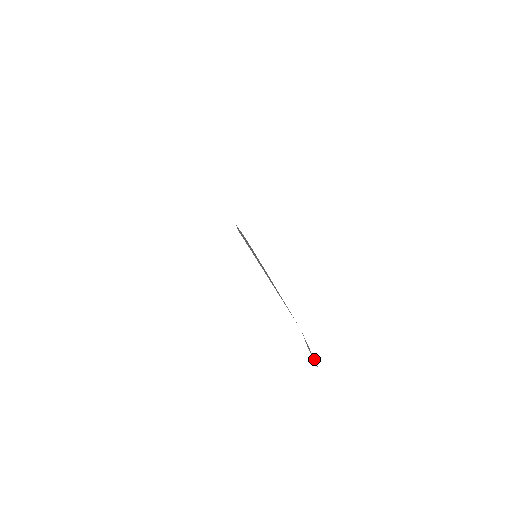
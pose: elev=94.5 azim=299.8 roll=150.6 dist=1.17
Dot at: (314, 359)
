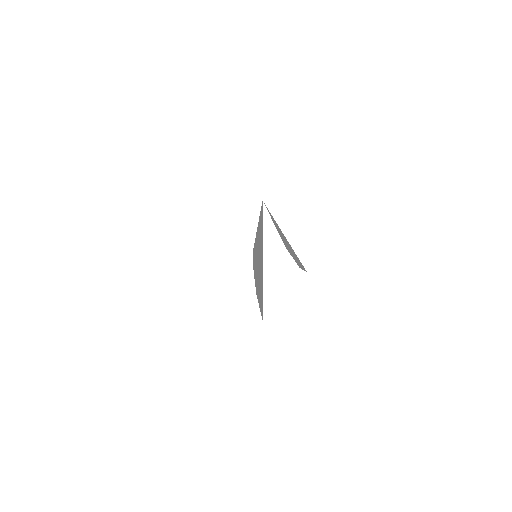
Dot at: (291, 248)
